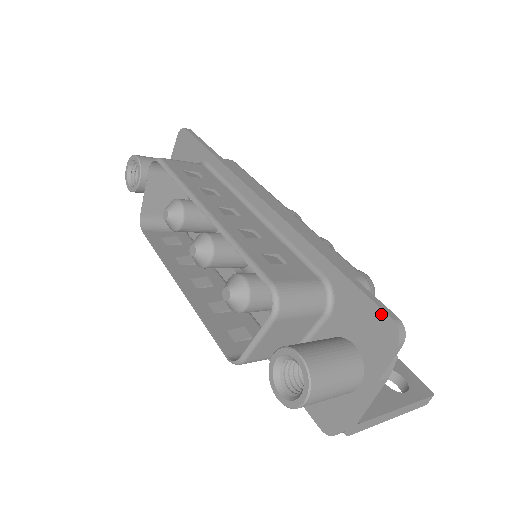
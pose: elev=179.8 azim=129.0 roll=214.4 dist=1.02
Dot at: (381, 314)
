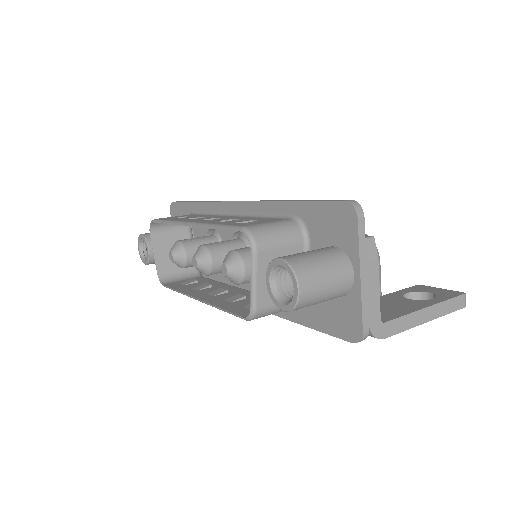
Dot at: (336, 205)
